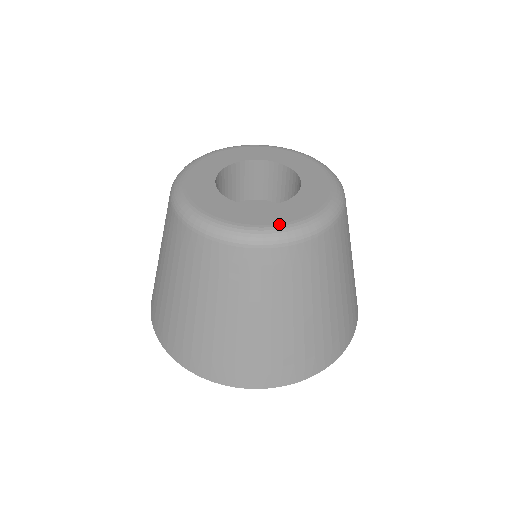
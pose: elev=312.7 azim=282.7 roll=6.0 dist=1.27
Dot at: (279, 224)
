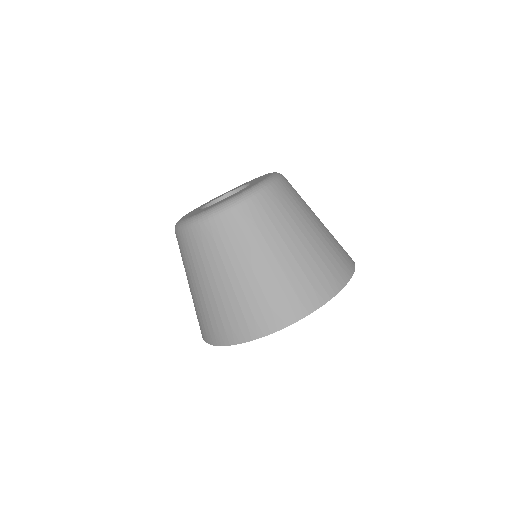
Dot at: (255, 184)
